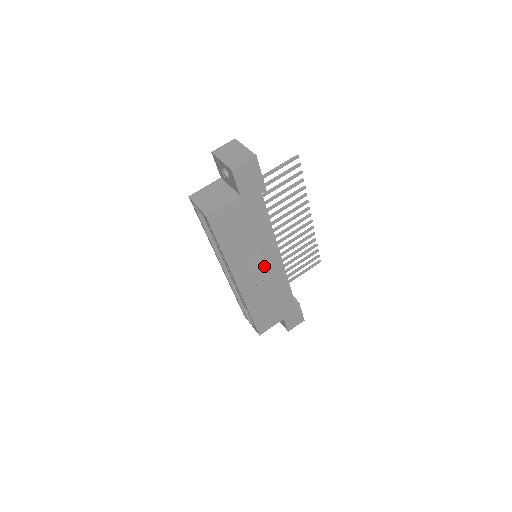
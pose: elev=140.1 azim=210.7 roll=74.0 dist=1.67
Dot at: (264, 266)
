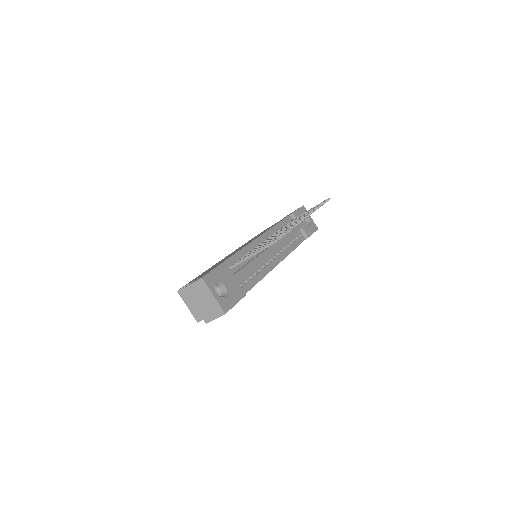
Dot at: occluded
